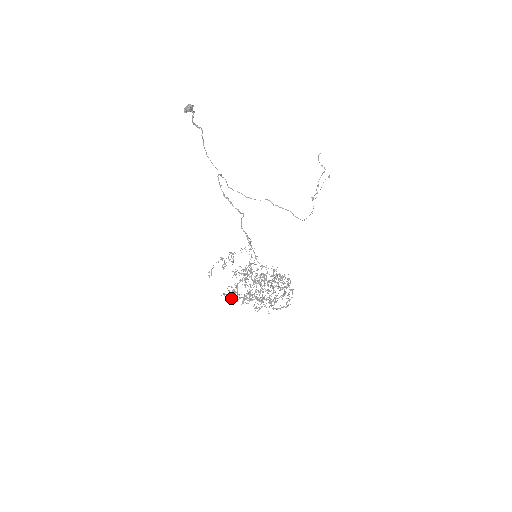
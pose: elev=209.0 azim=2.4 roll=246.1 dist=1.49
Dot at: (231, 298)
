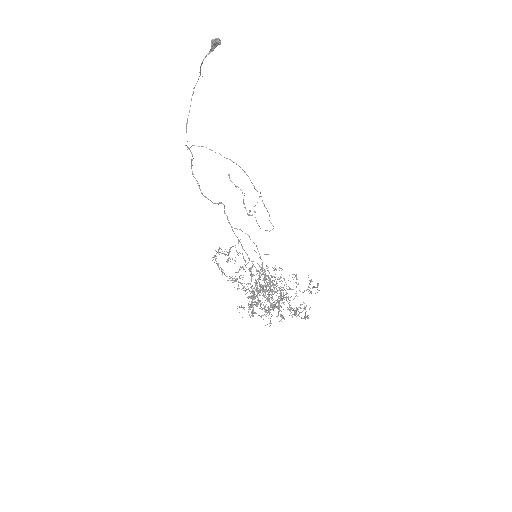
Dot at: occluded
